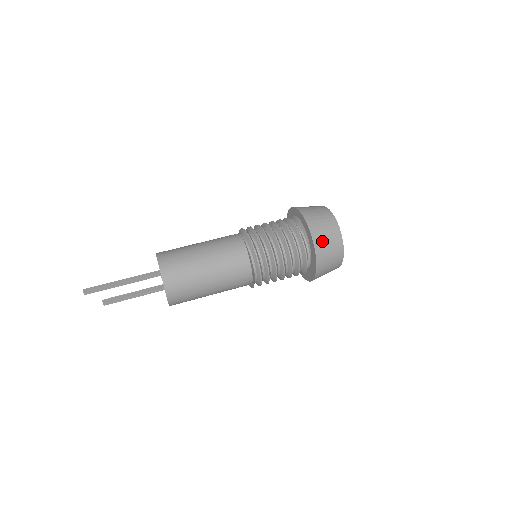
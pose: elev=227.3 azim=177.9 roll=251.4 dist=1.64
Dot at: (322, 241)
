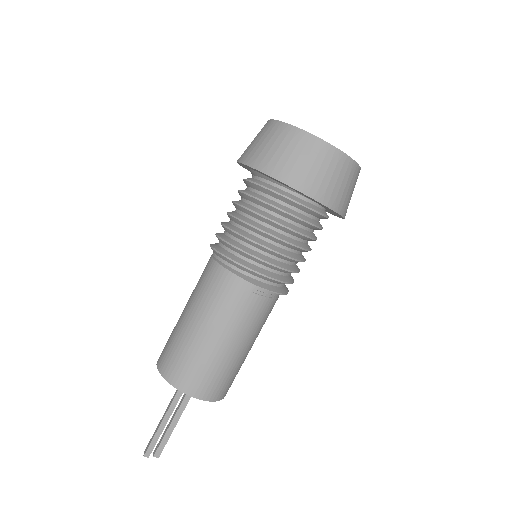
Dot at: (276, 161)
